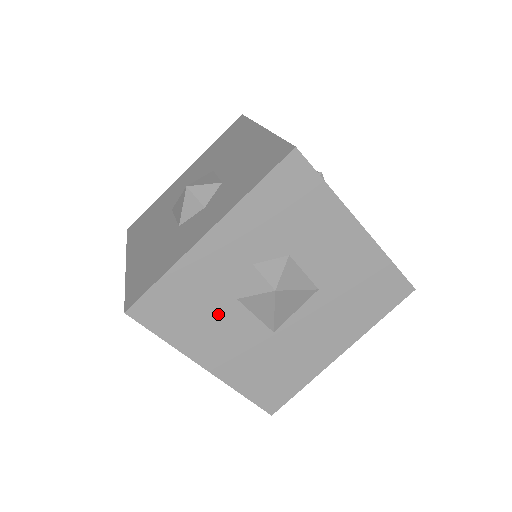
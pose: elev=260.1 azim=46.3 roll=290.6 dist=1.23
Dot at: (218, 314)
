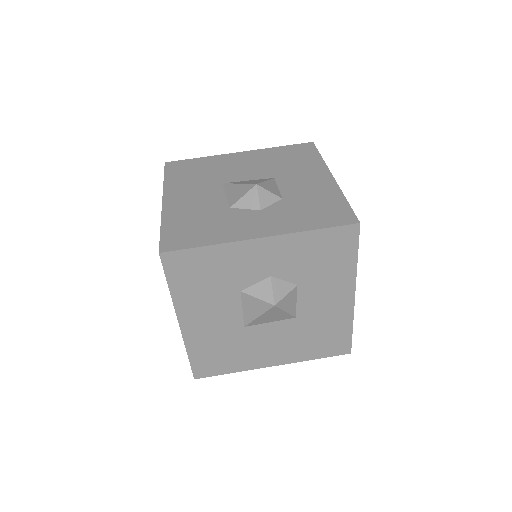
Dot at: (220, 293)
